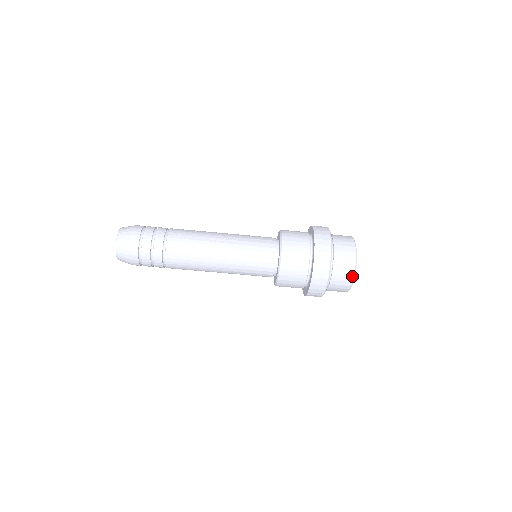
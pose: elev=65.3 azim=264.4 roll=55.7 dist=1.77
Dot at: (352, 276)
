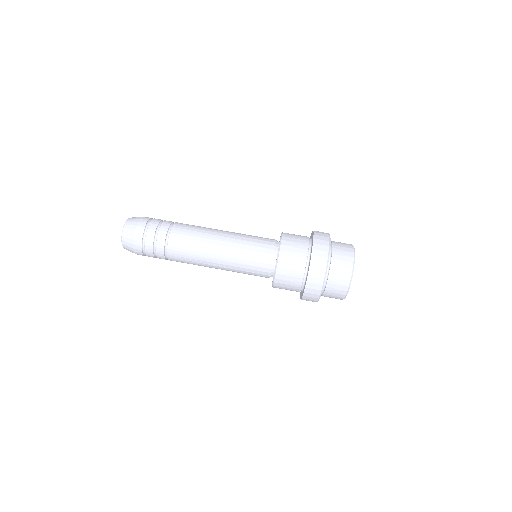
Dot at: (352, 262)
